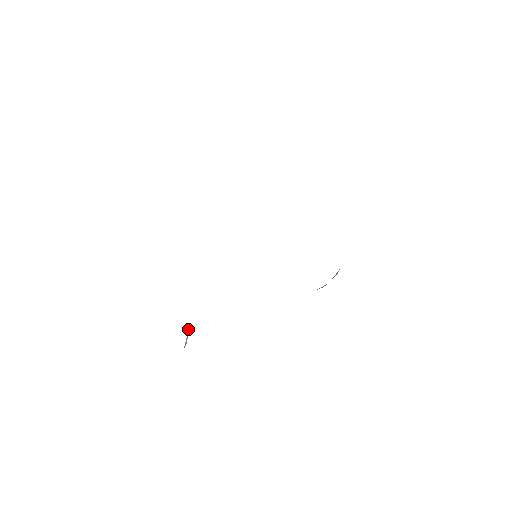
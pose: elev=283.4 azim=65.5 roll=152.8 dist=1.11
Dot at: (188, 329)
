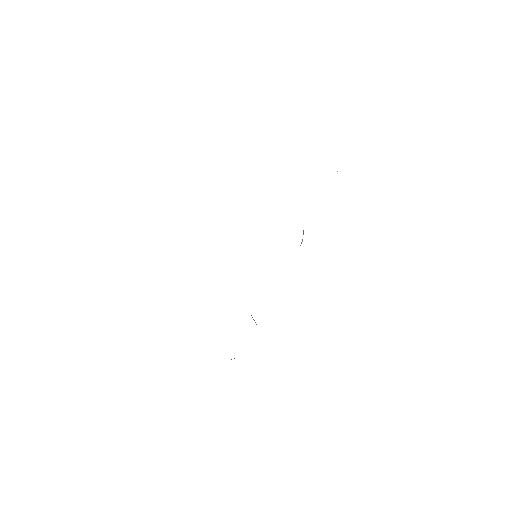
Dot at: occluded
